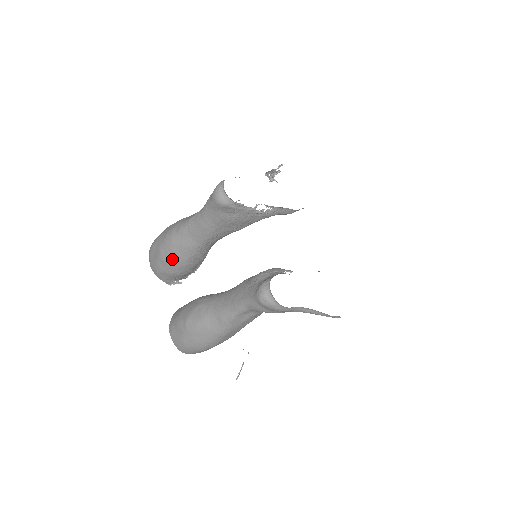
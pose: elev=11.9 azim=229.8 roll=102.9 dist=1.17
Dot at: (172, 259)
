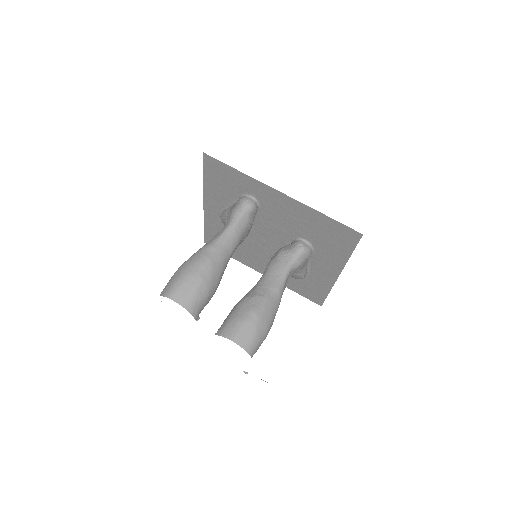
Dot at: (213, 276)
